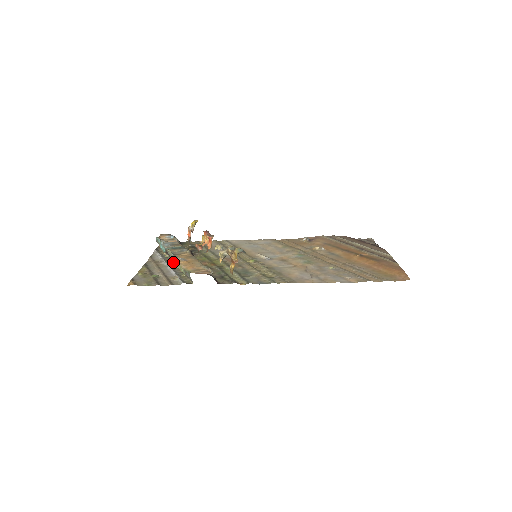
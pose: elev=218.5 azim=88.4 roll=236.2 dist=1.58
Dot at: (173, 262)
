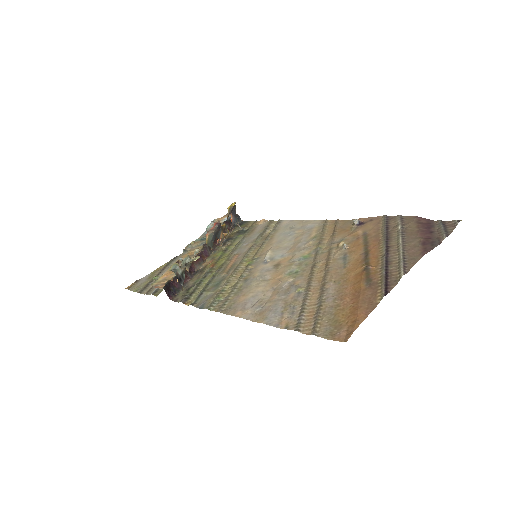
Dot at: occluded
